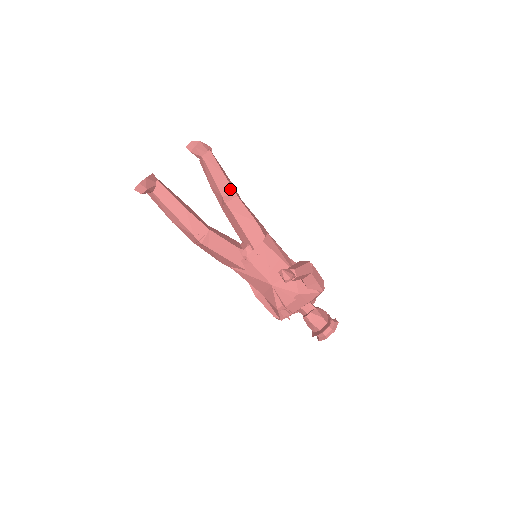
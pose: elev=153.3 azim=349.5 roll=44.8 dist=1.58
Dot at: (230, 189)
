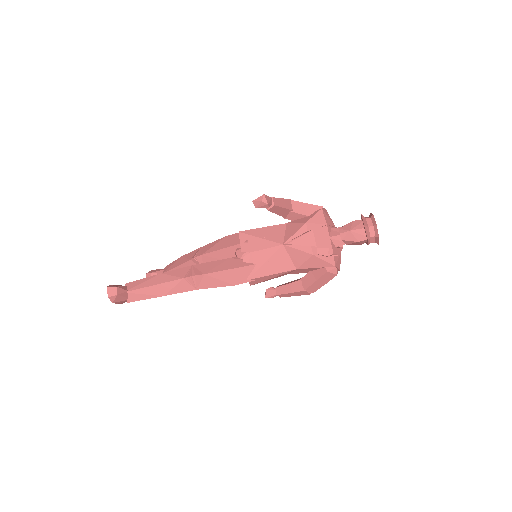
Dot at: (192, 253)
